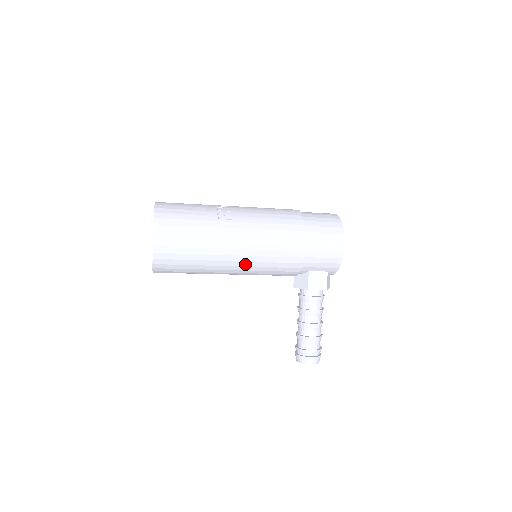
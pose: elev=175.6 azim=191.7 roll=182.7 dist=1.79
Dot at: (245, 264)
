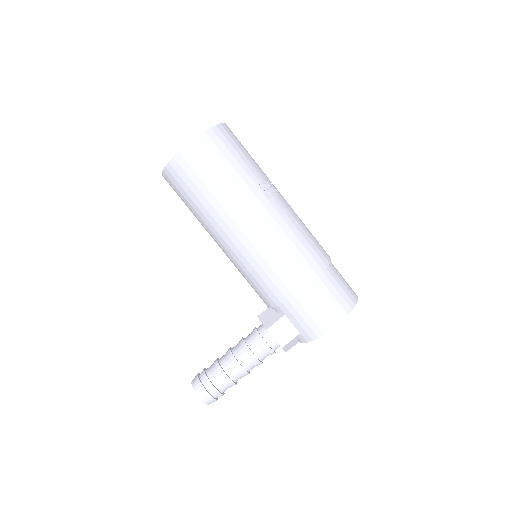
Dot at: (240, 246)
